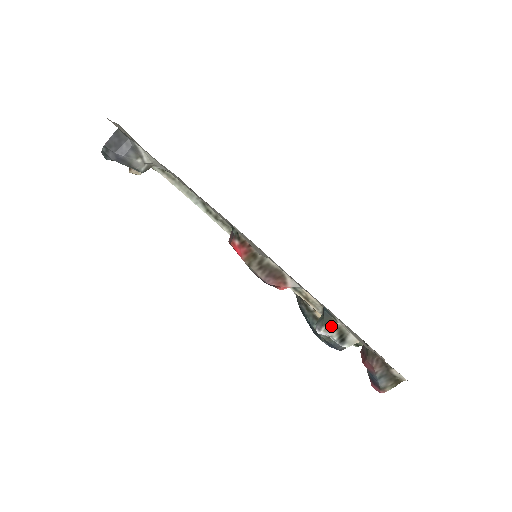
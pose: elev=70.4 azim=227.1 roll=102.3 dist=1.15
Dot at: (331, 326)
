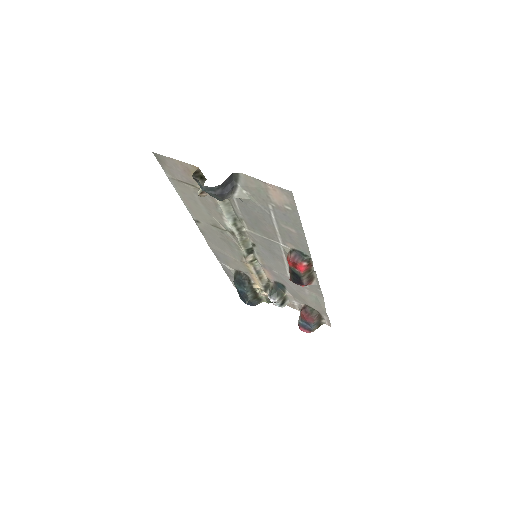
Dot at: (282, 297)
